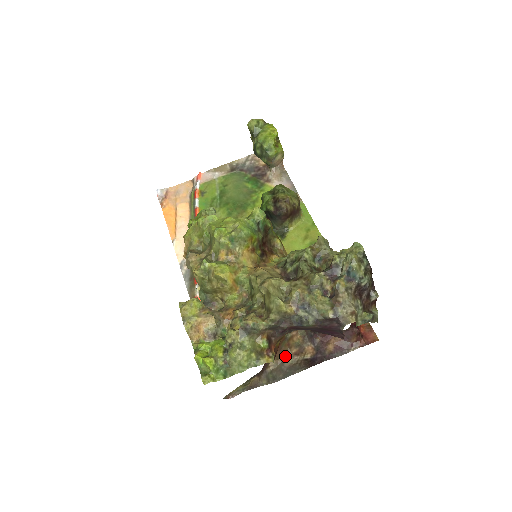
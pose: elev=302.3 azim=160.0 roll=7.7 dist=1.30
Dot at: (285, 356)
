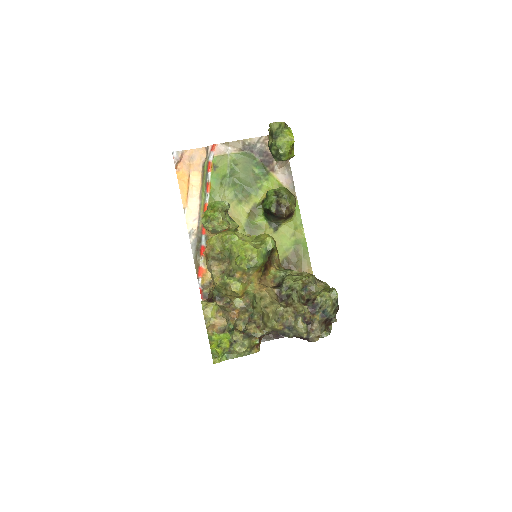
Dot at: occluded
